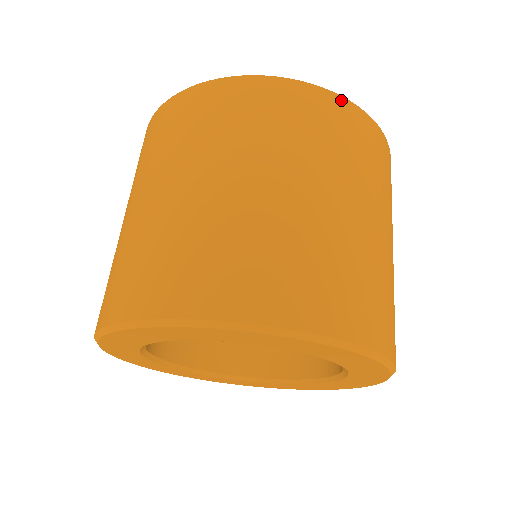
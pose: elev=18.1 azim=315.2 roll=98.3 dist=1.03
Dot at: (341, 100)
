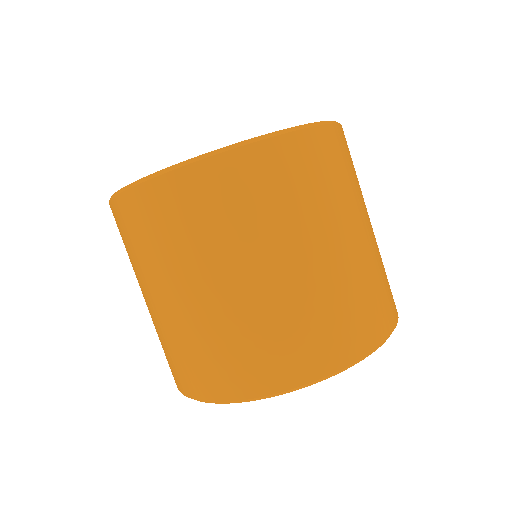
Dot at: (198, 167)
